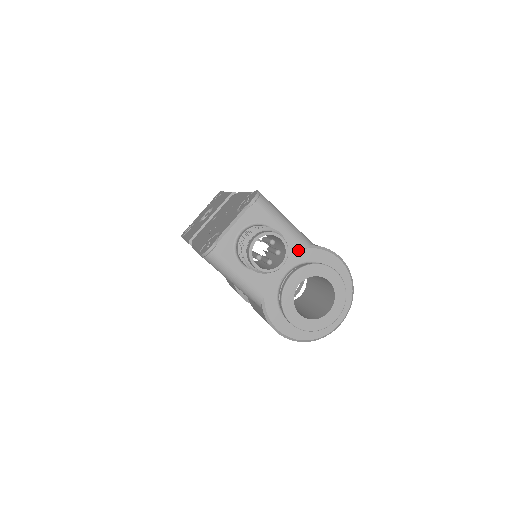
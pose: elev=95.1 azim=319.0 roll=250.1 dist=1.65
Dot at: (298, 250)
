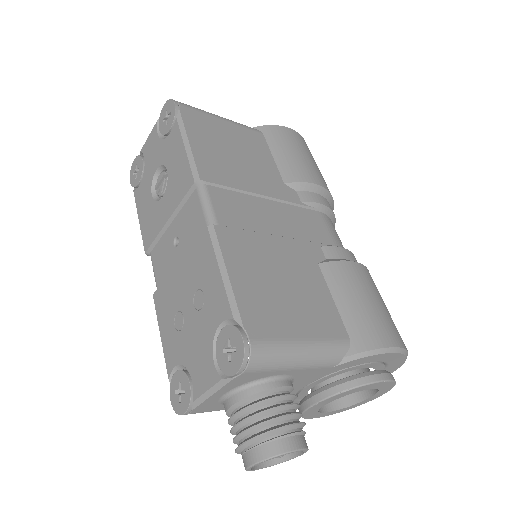
Dot at: (324, 370)
